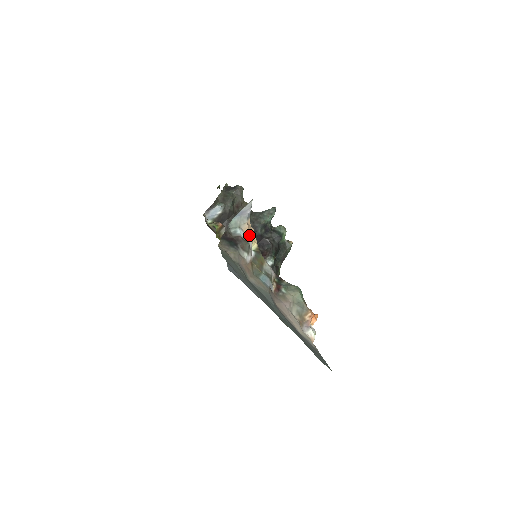
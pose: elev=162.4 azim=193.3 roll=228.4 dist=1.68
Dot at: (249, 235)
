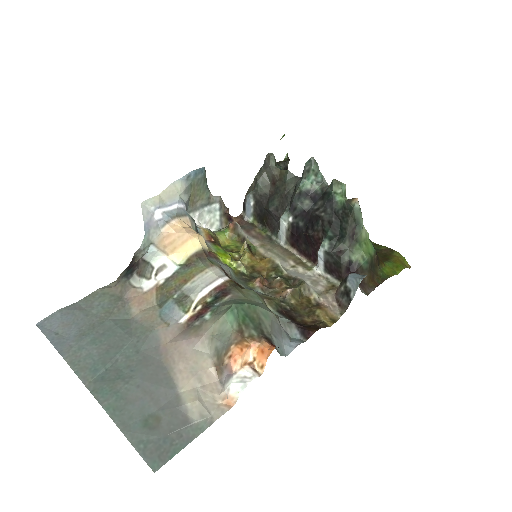
Dot at: (165, 248)
